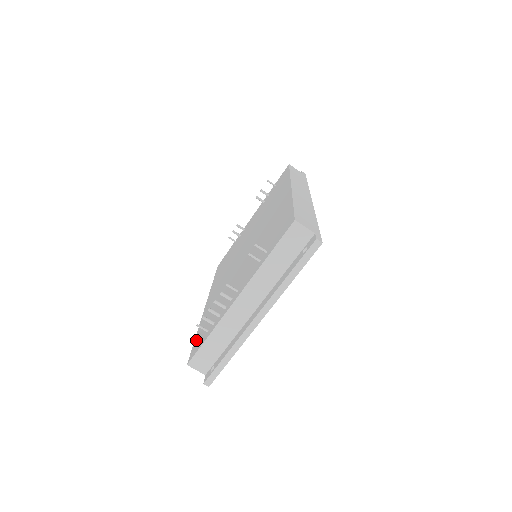
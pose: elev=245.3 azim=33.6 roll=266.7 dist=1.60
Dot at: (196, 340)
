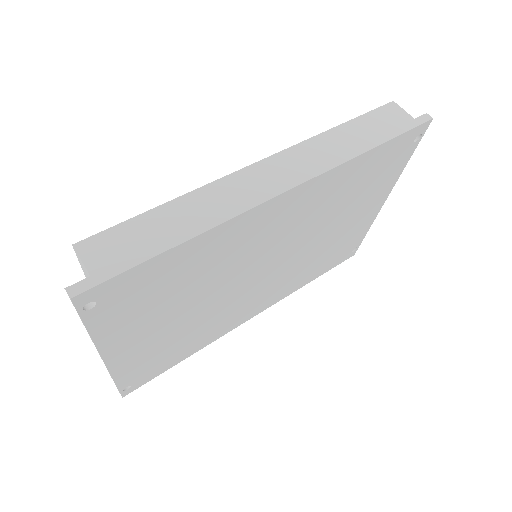
Dot at: occluded
